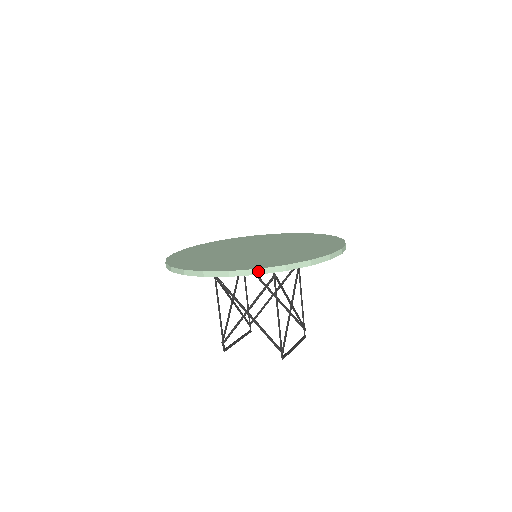
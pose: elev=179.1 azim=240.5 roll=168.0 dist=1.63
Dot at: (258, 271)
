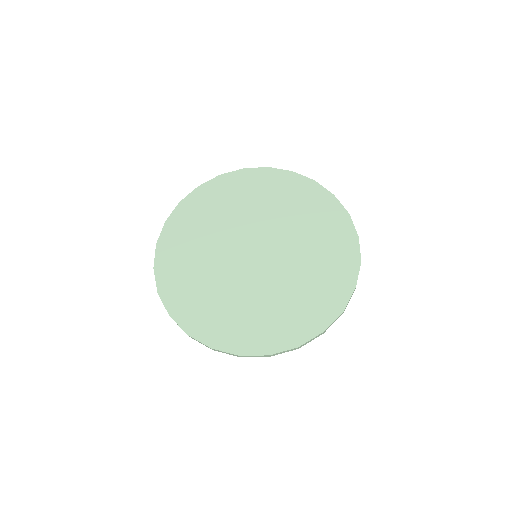
Dot at: (241, 356)
